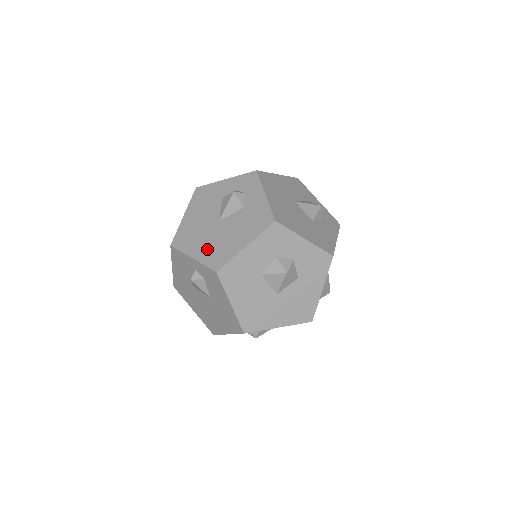
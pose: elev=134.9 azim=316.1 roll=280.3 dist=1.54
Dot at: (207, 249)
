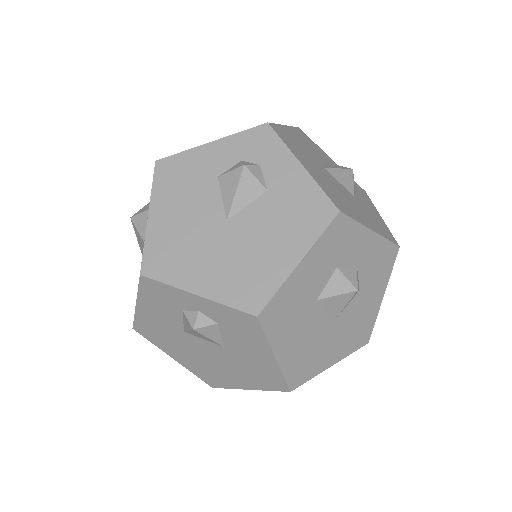
Dot at: (221, 275)
